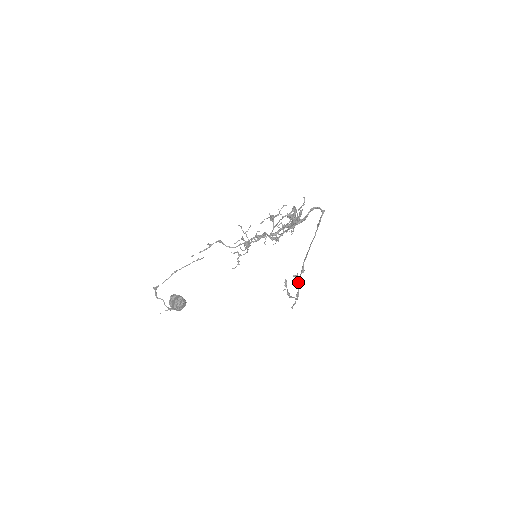
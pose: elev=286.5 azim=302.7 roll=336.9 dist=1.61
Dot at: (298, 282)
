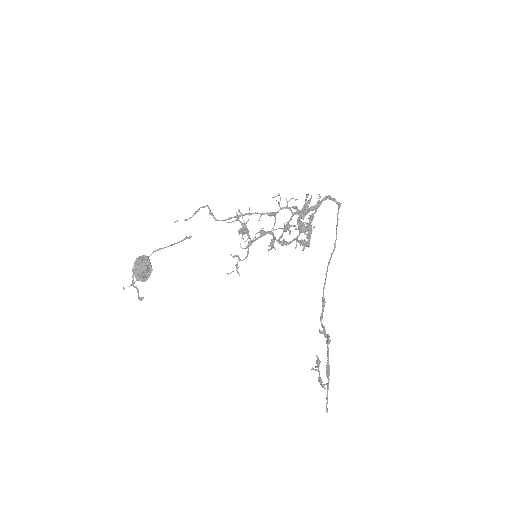
Dot at: (327, 345)
